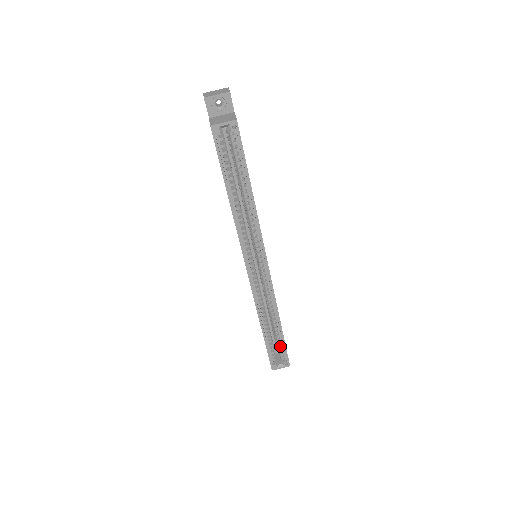
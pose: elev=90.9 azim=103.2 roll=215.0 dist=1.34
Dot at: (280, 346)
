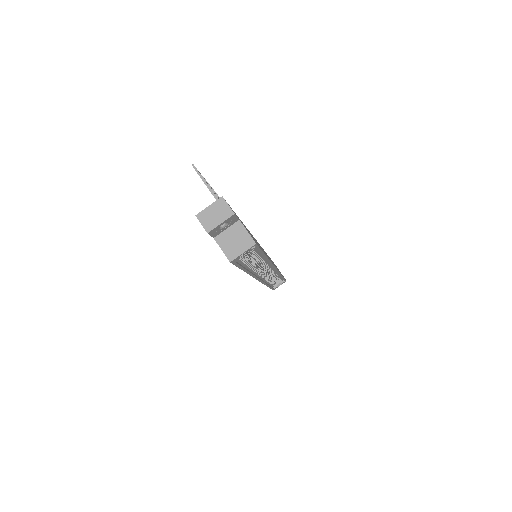
Dot at: (279, 280)
